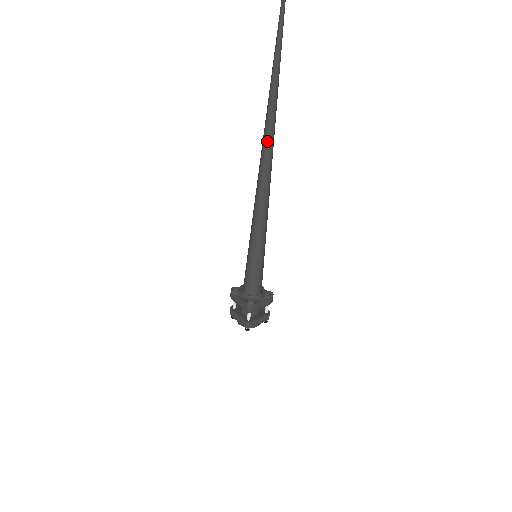
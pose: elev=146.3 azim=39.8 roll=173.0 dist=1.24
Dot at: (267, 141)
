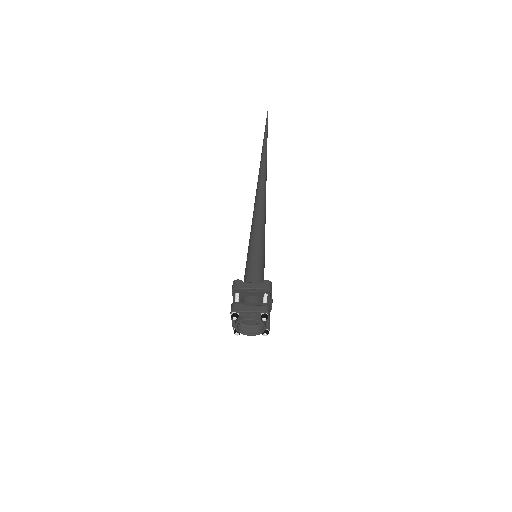
Dot at: (264, 176)
